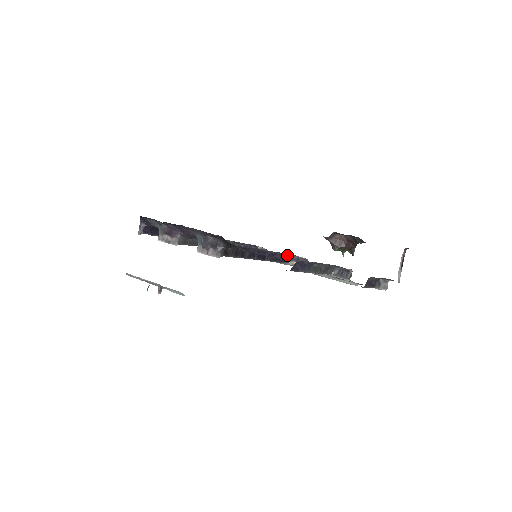
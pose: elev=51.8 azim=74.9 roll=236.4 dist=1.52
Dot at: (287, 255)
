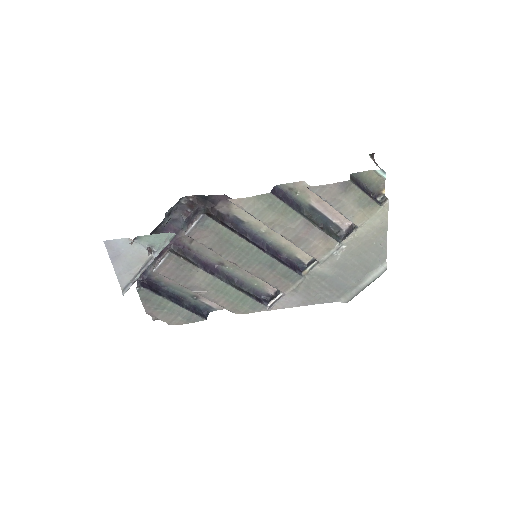
Dot at: (294, 264)
